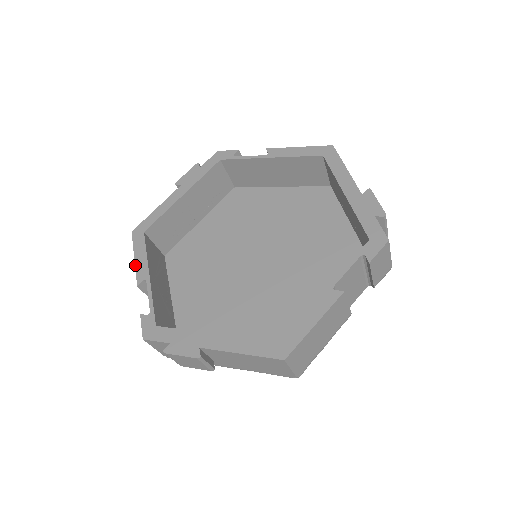
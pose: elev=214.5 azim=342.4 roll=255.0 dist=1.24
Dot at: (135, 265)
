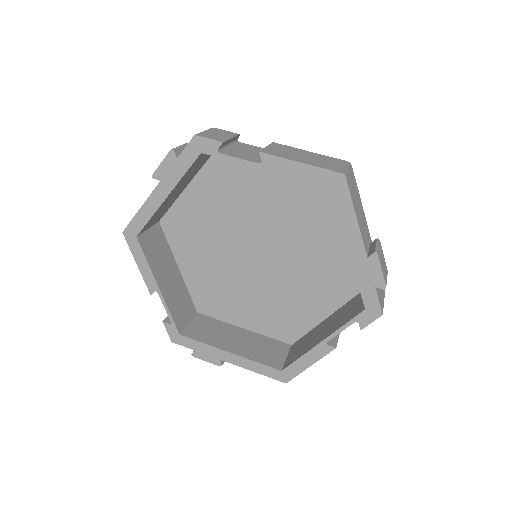
Dot at: (141, 274)
